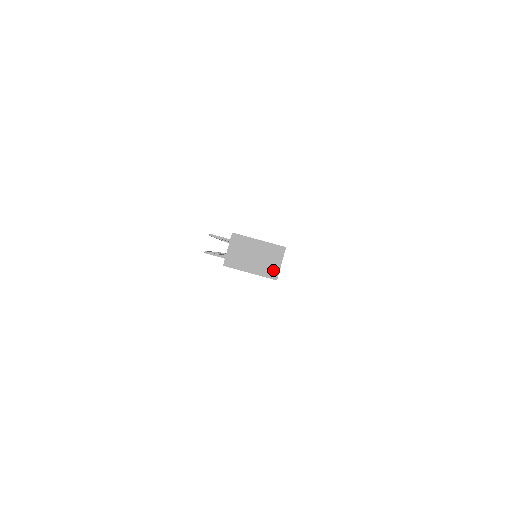
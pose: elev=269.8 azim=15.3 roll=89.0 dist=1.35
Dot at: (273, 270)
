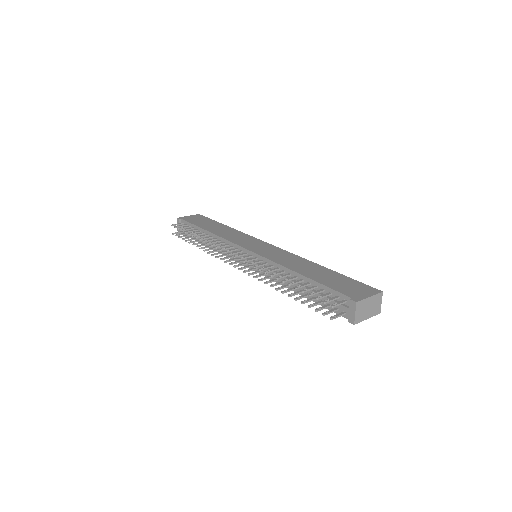
Dot at: (378, 309)
